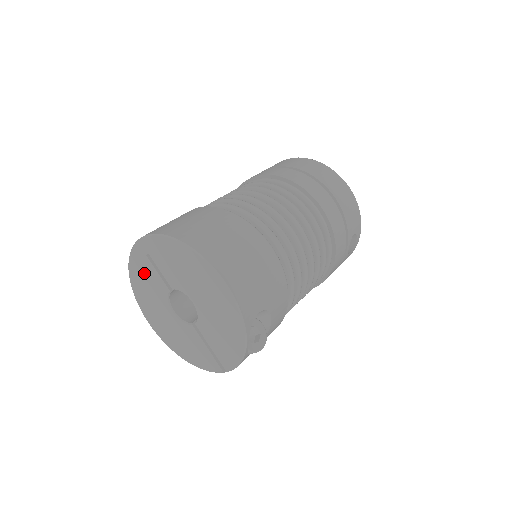
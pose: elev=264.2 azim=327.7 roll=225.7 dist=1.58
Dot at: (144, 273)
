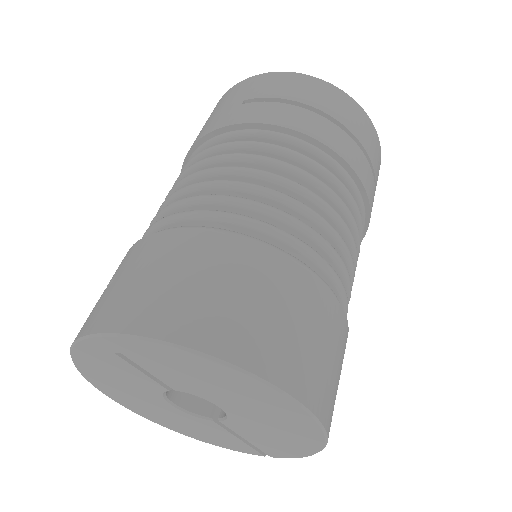
Dot at: (109, 367)
